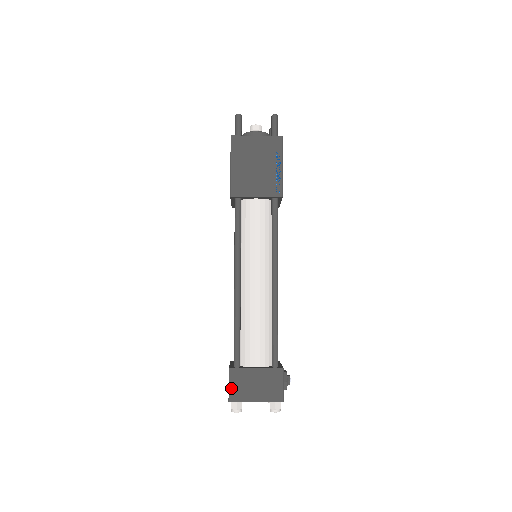
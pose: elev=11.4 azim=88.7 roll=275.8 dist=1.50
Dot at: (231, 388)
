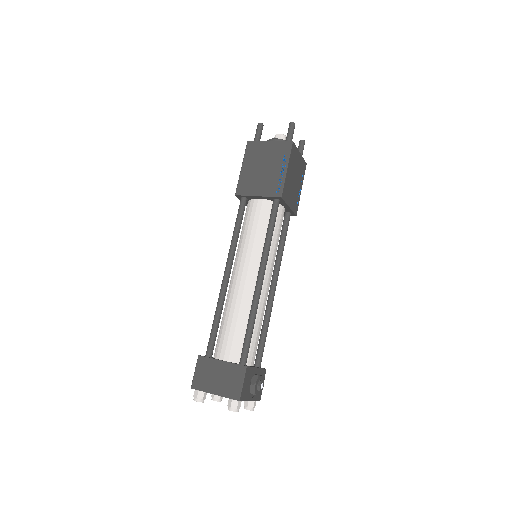
Dot at: (196, 375)
